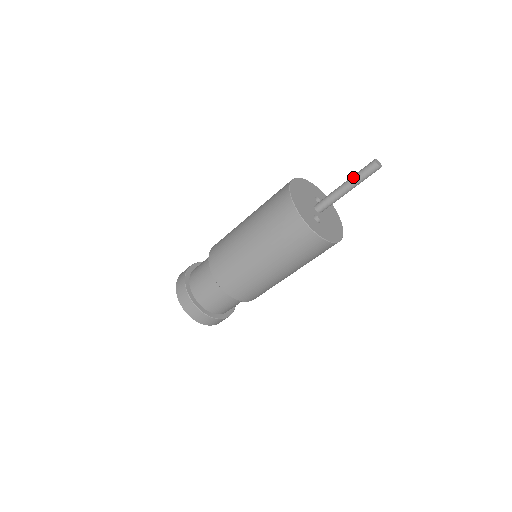
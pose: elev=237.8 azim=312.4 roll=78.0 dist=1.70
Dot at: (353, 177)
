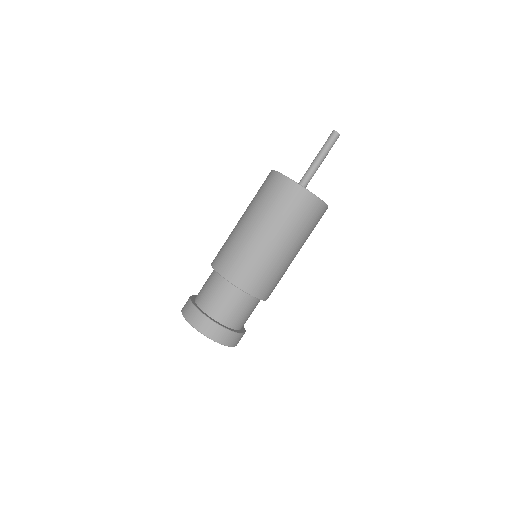
Dot at: (321, 149)
